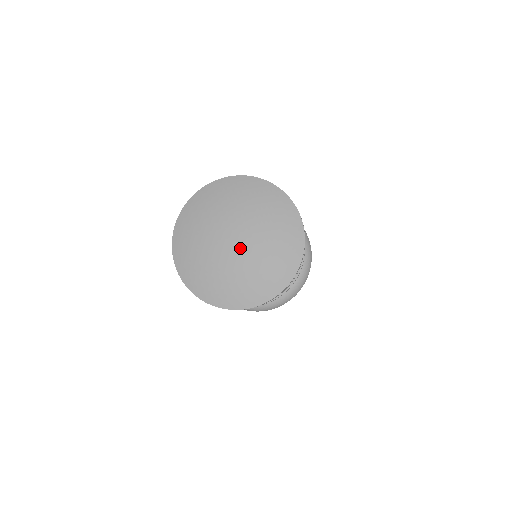
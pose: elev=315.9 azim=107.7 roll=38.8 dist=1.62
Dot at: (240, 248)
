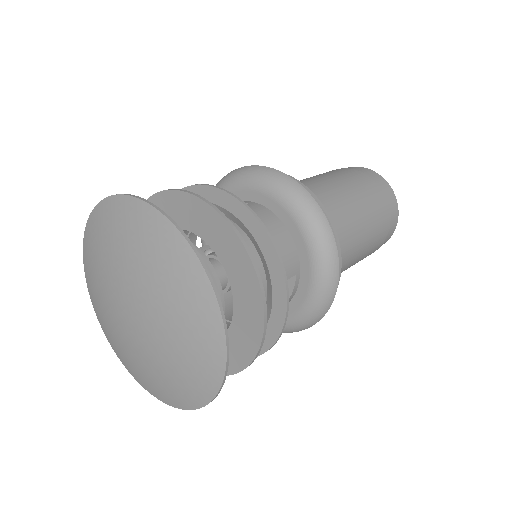
Dot at: (132, 331)
